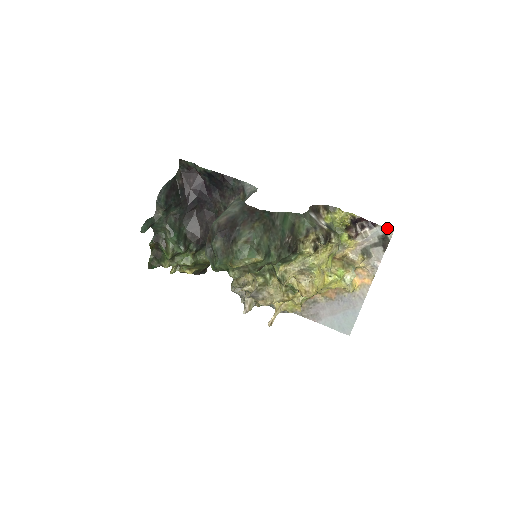
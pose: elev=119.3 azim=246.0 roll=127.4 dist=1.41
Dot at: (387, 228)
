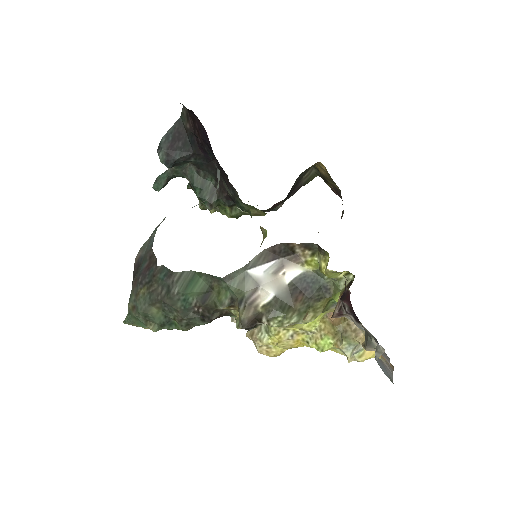
Dot at: occluded
